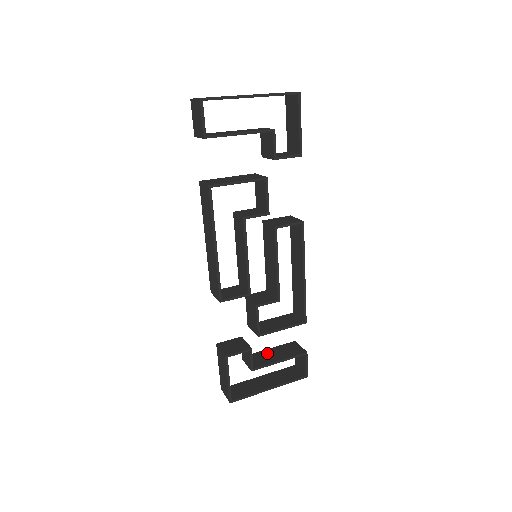
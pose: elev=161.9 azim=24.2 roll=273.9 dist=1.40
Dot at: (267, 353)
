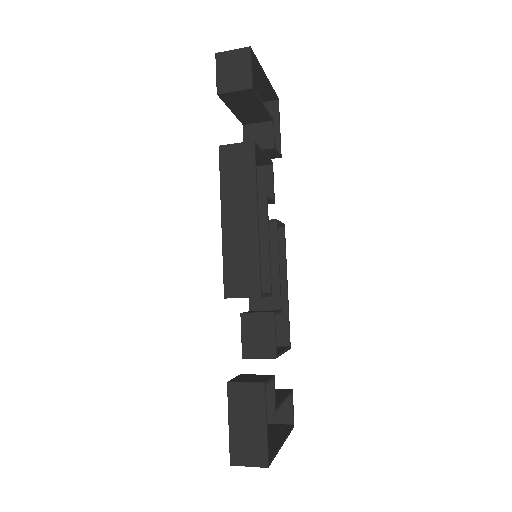
Dot at: occluded
